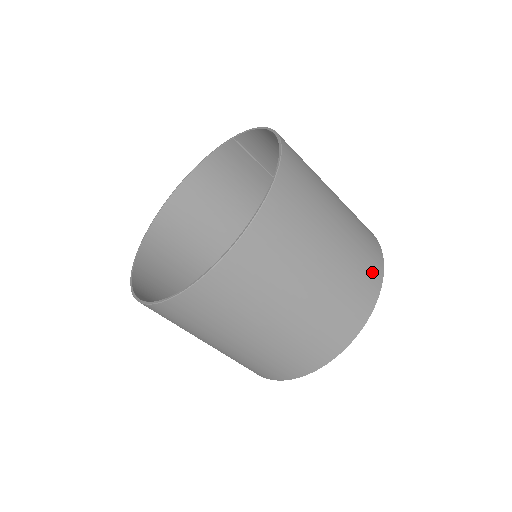
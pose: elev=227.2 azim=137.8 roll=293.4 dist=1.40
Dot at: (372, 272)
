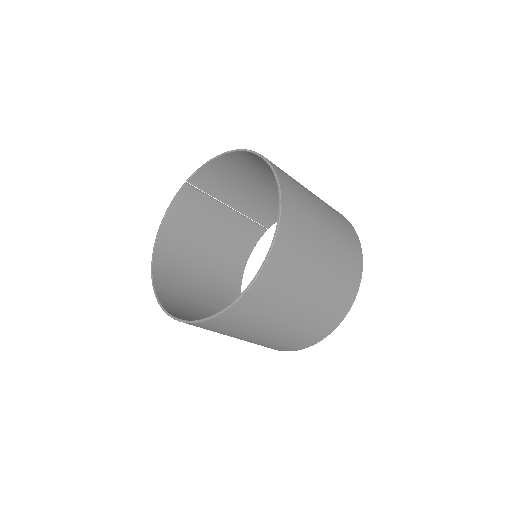
Dot at: (342, 217)
